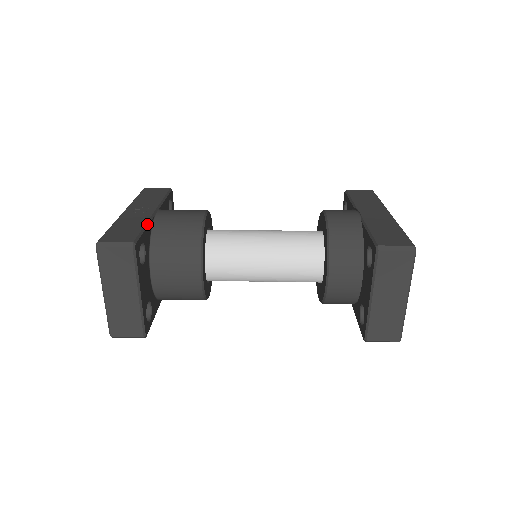
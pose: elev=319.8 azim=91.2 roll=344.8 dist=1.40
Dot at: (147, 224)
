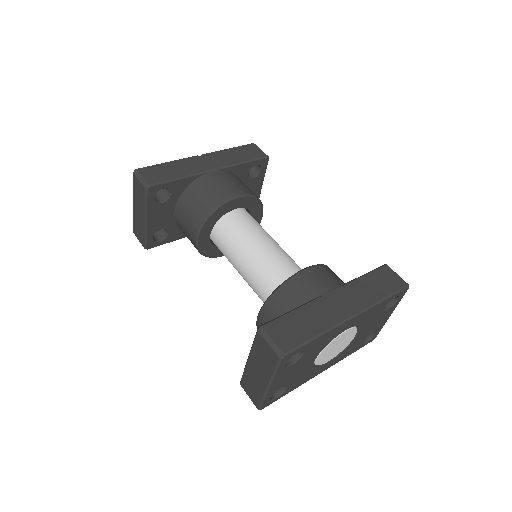
Dot at: (186, 177)
